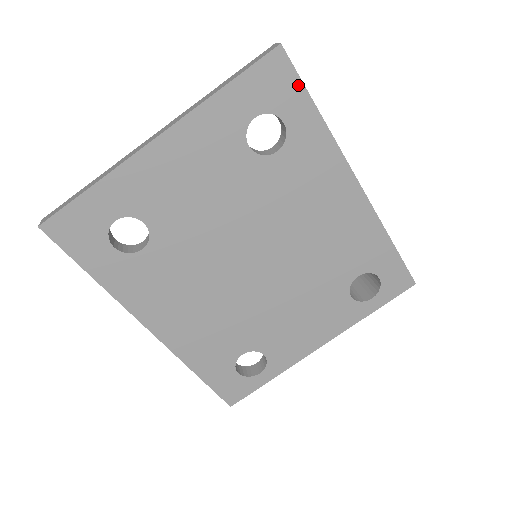
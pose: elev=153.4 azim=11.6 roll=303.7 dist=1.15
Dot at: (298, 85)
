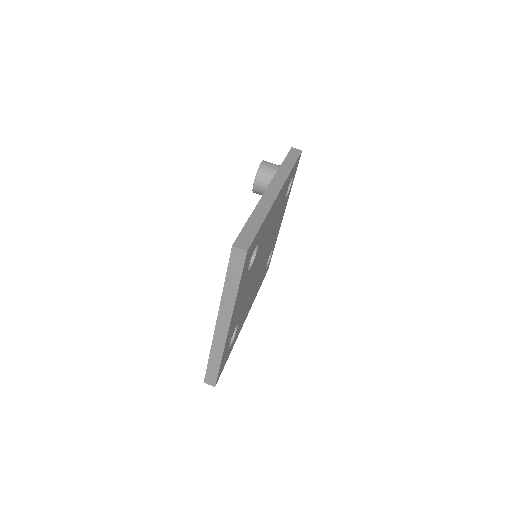
Dot at: (256, 237)
